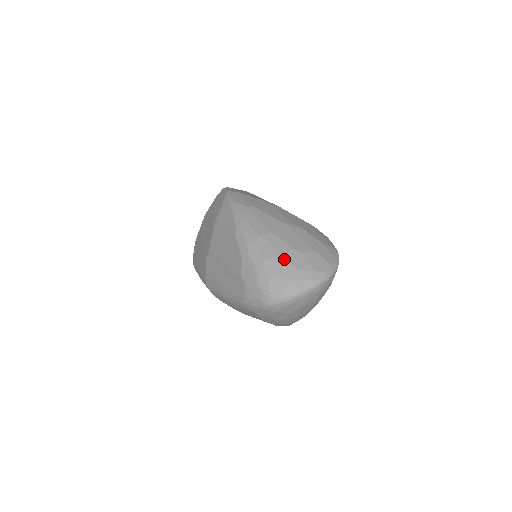
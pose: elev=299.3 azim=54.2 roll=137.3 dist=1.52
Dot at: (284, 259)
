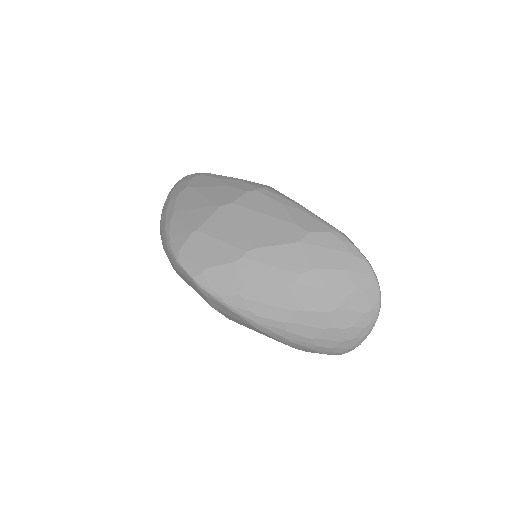
Dot at: (330, 329)
